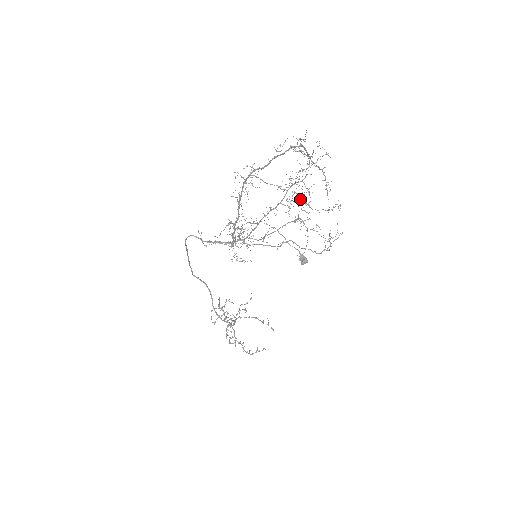
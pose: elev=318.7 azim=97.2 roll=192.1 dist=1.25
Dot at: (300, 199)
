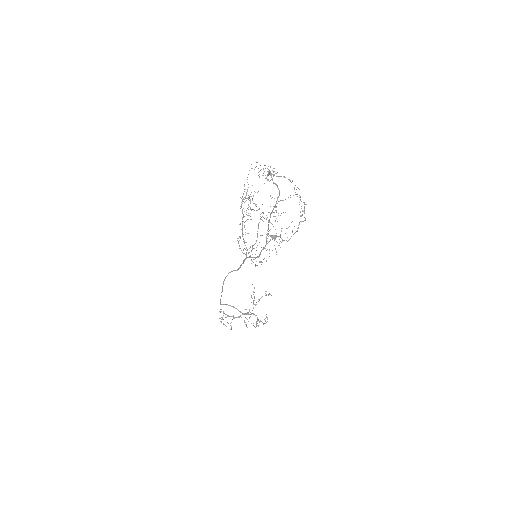
Dot at: occluded
